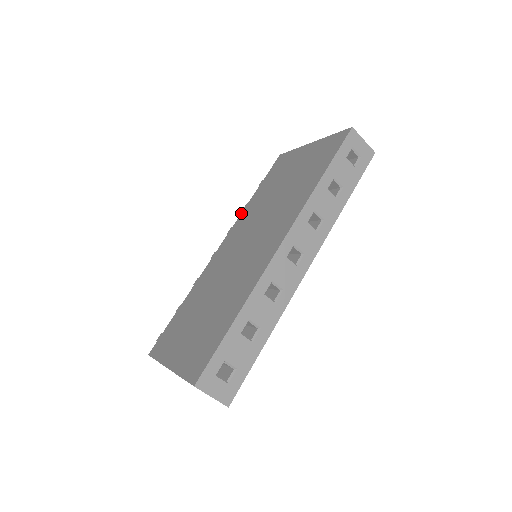
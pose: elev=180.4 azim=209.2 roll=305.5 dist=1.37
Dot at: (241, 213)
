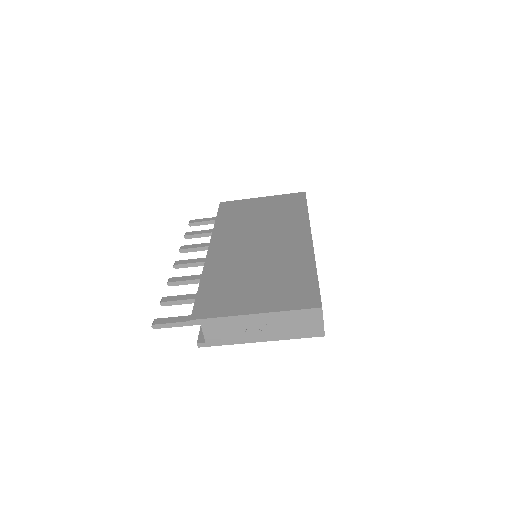
Dot at: (213, 230)
